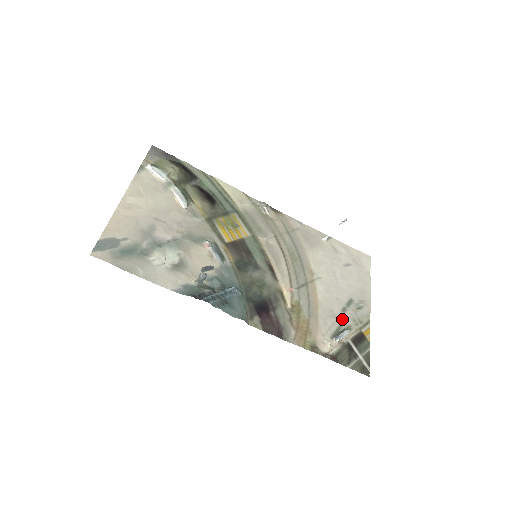
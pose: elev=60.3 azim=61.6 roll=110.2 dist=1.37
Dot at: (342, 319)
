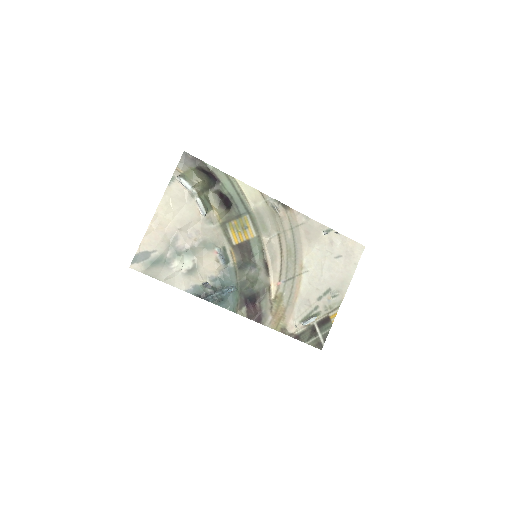
Dot at: (315, 306)
